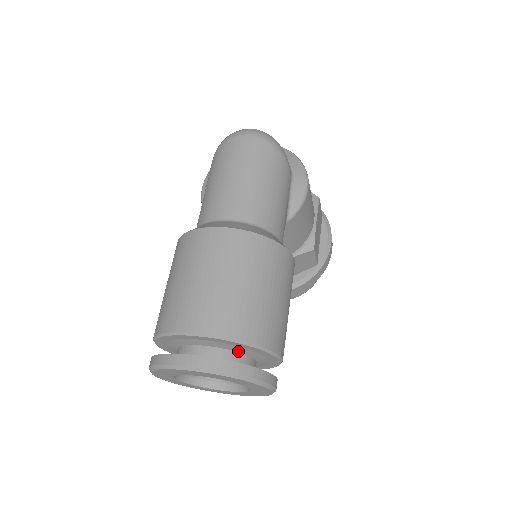
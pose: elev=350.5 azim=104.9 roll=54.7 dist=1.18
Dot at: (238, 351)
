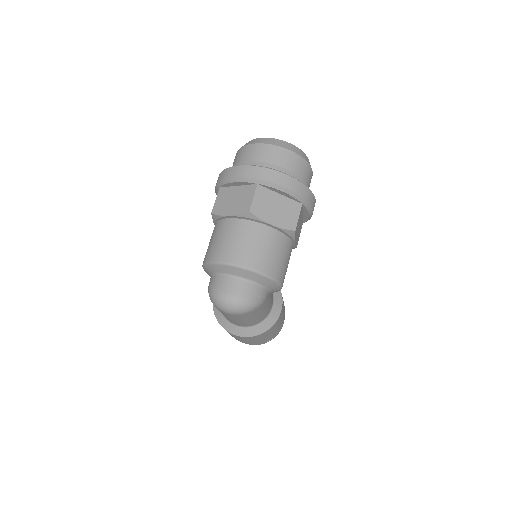
Dot at: occluded
